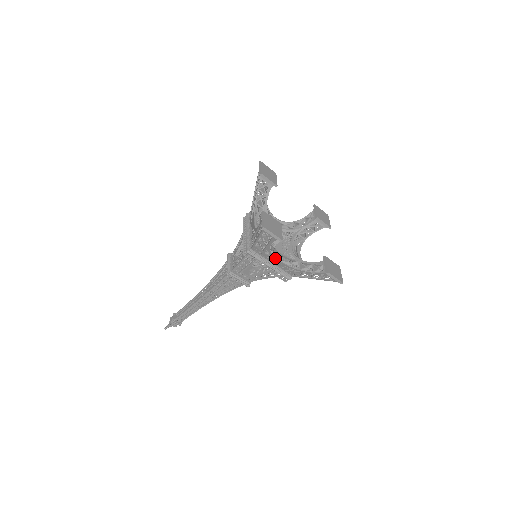
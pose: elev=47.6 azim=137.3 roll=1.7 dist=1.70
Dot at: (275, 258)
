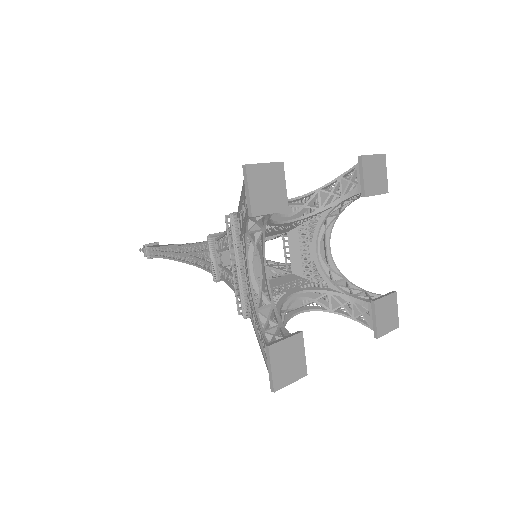
Dot at: (291, 317)
